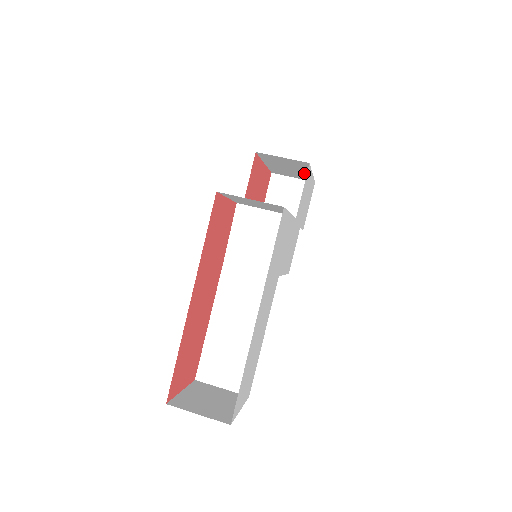
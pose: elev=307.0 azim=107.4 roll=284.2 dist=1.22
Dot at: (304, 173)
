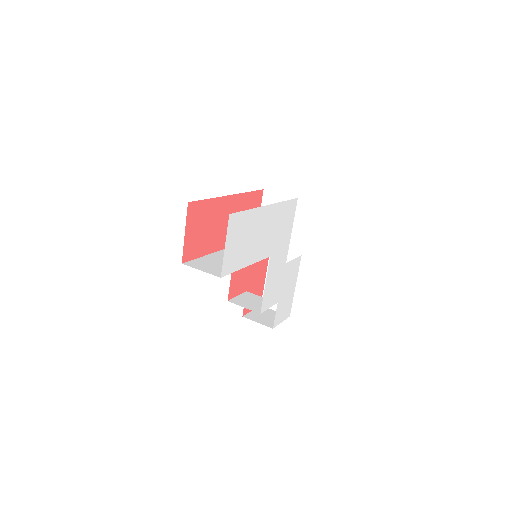
Dot at: occluded
